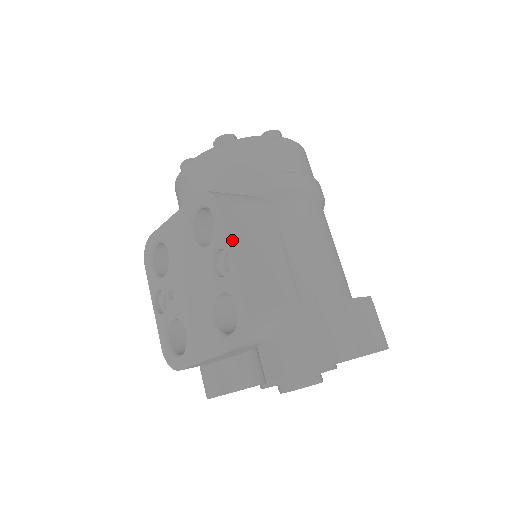
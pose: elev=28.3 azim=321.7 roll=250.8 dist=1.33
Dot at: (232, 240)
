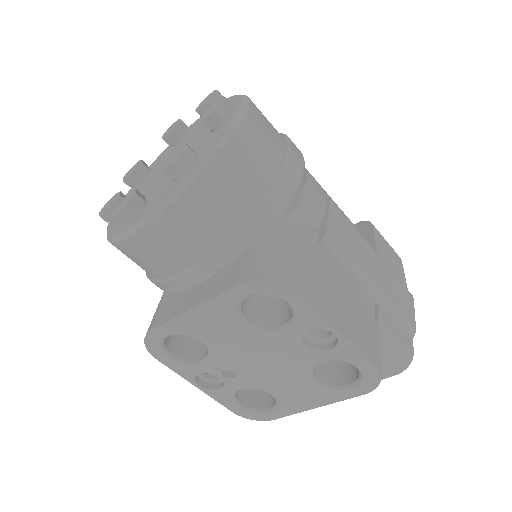
Dot at: (328, 316)
